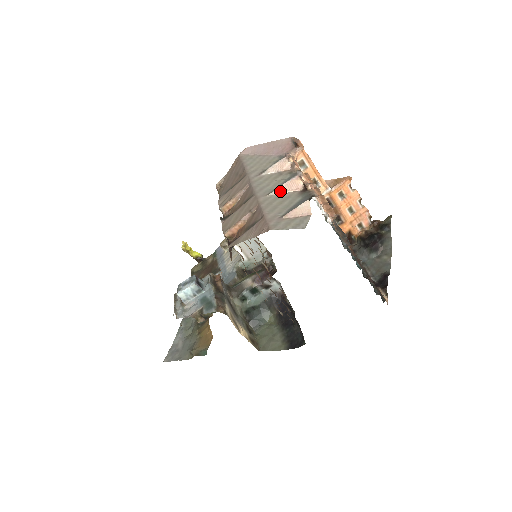
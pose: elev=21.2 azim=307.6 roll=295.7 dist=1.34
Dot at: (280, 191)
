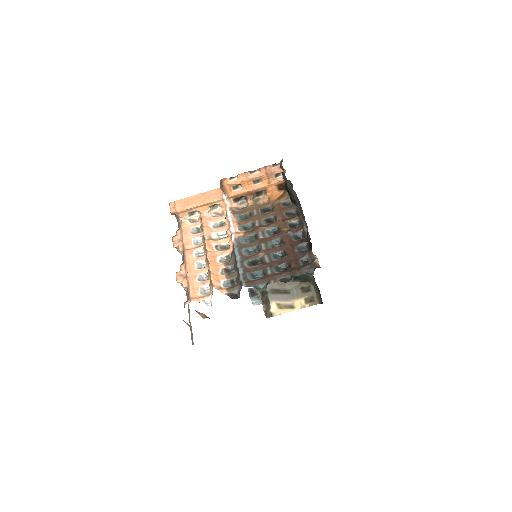
Dot at: (185, 290)
